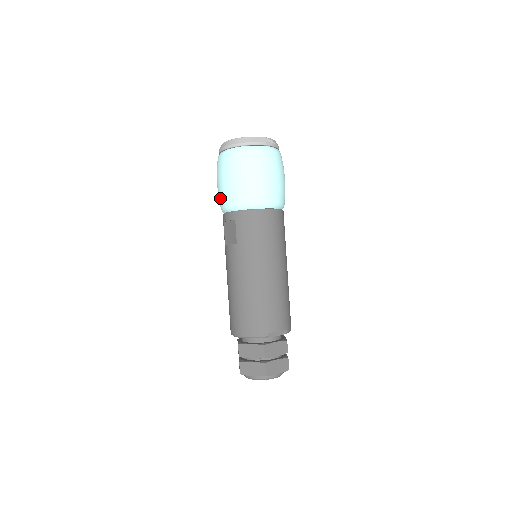
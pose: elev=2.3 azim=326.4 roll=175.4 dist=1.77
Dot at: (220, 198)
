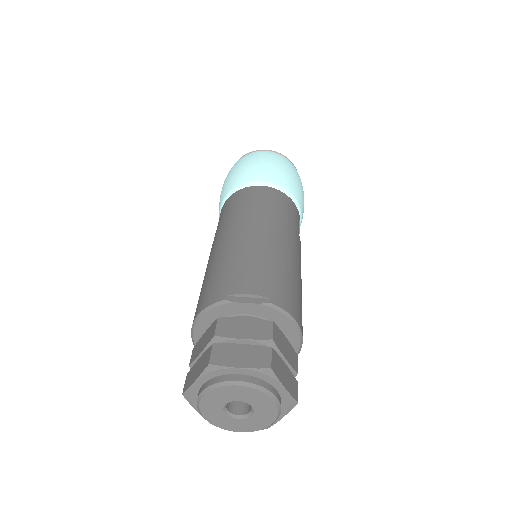
Dot at: occluded
